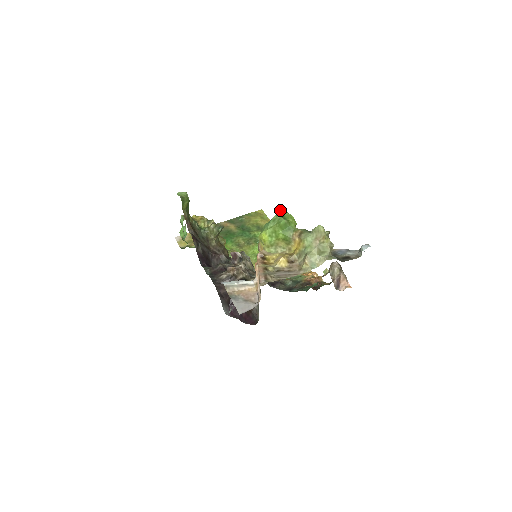
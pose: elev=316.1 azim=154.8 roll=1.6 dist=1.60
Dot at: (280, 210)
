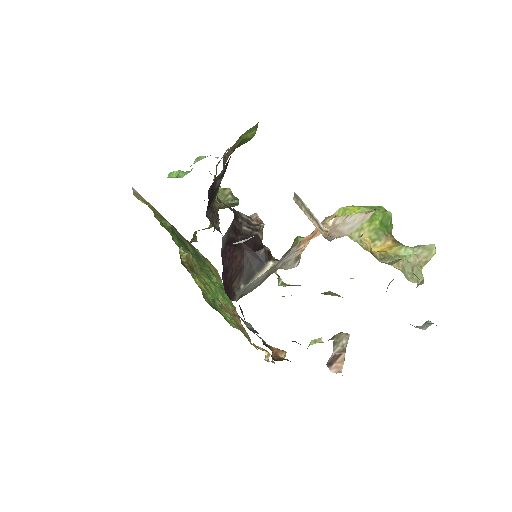
Dot at: occluded
